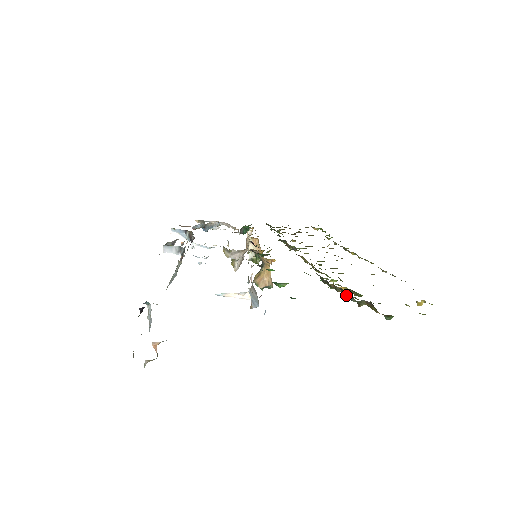
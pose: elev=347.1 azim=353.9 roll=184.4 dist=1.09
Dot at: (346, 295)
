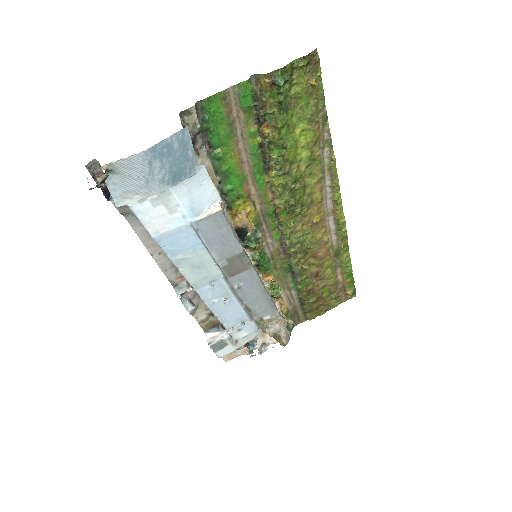
Dot at: (258, 115)
